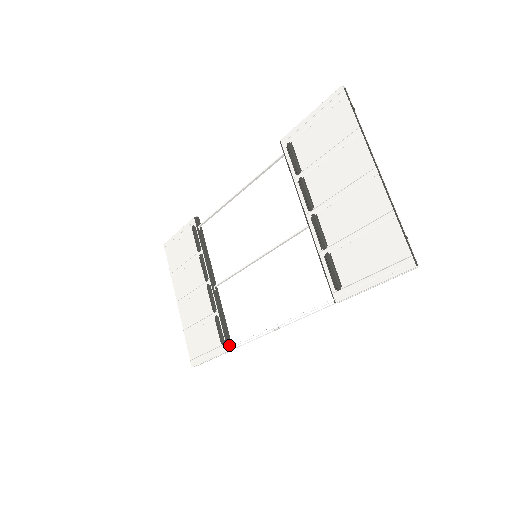
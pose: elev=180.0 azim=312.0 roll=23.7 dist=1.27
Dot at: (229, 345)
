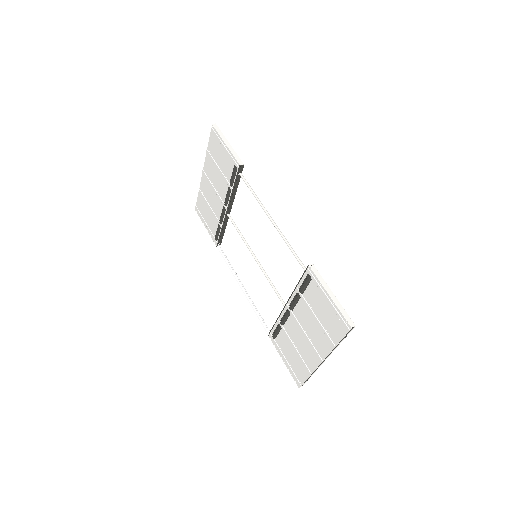
Dot at: (219, 242)
